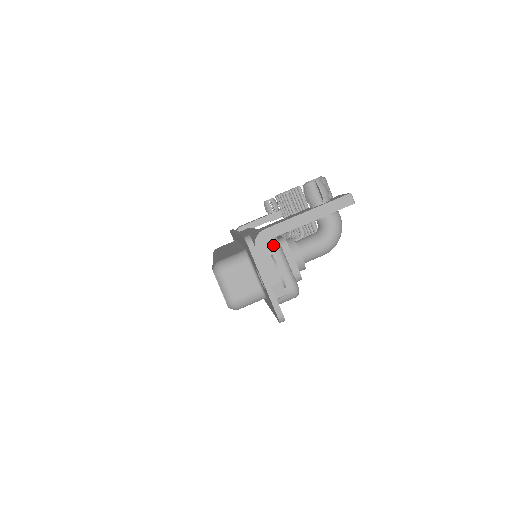
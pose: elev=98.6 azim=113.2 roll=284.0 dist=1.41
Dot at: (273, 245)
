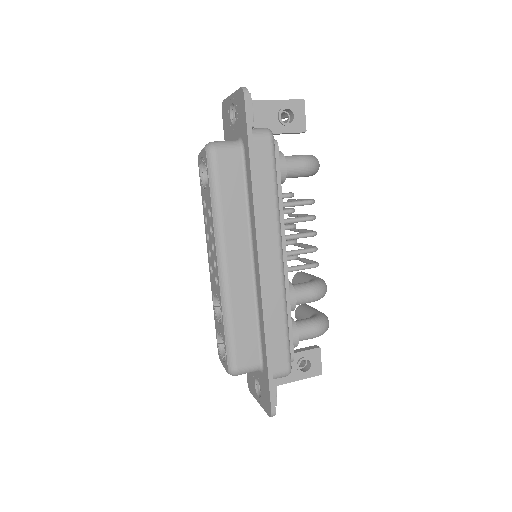
Dot at: occluded
